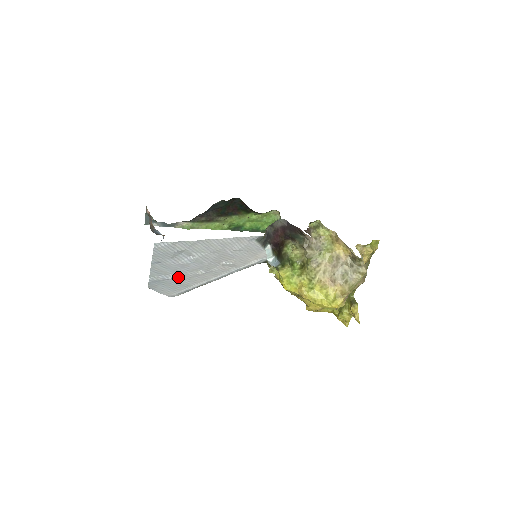
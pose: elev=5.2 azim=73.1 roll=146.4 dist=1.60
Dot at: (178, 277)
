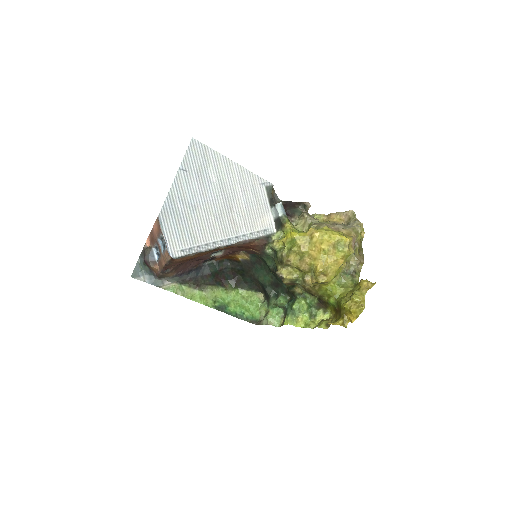
Dot at: (191, 212)
